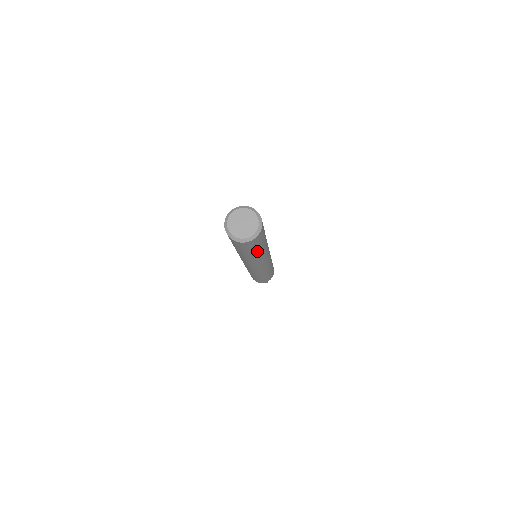
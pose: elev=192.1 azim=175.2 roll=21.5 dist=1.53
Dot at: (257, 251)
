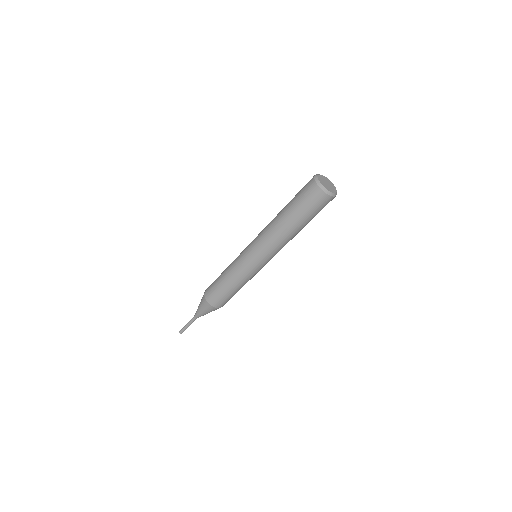
Dot at: (307, 223)
